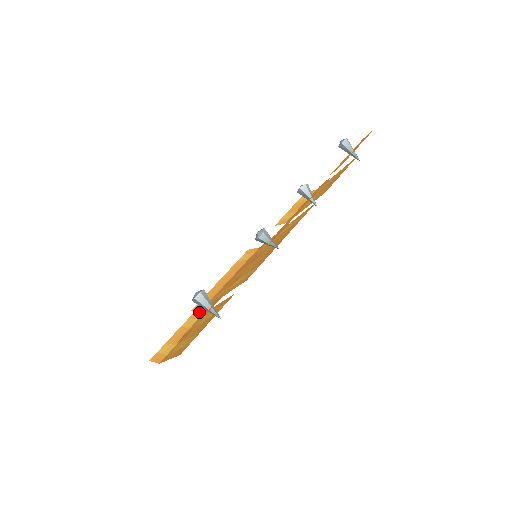
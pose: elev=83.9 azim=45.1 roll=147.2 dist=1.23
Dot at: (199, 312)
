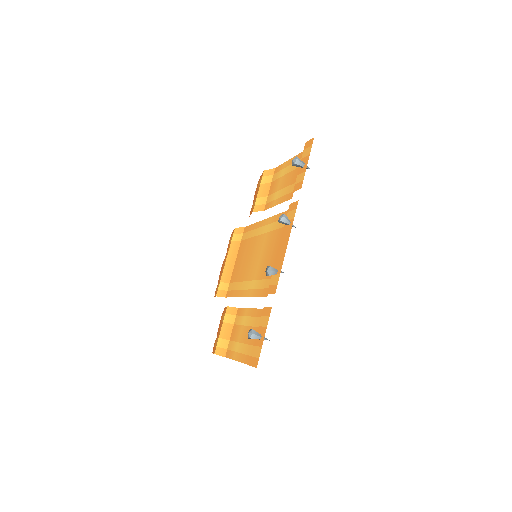
Dot at: (232, 308)
